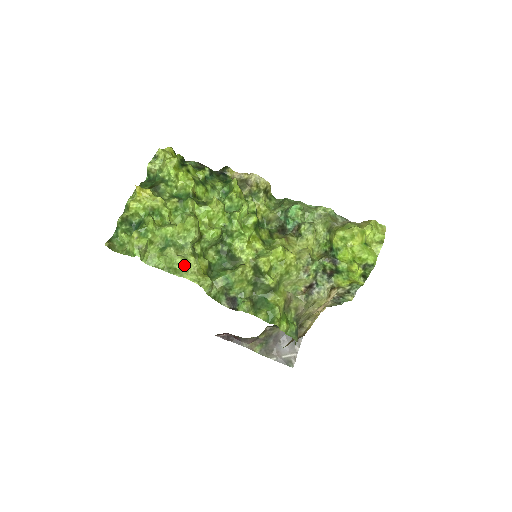
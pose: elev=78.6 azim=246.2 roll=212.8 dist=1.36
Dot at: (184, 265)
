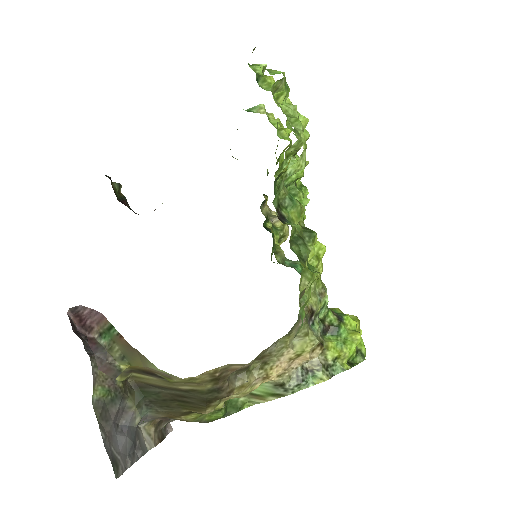
Dot at: occluded
